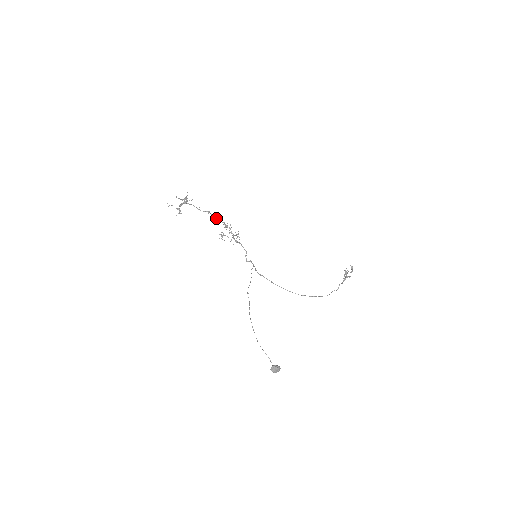
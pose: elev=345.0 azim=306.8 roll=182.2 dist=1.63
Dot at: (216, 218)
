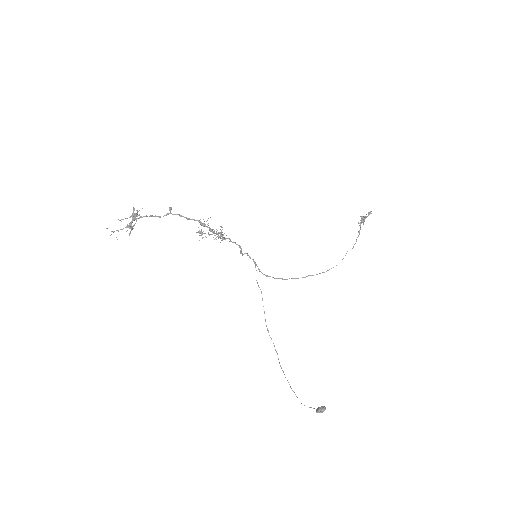
Dot at: occluded
